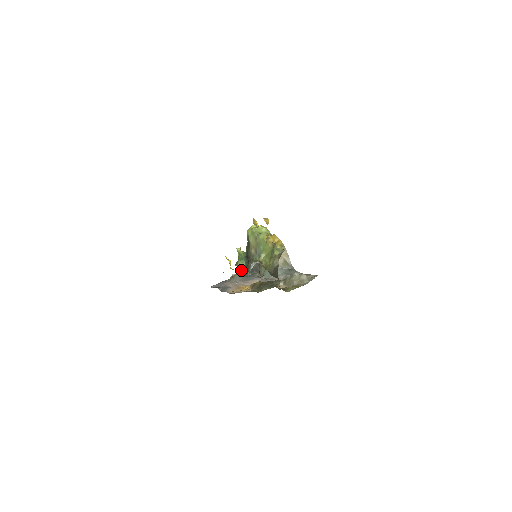
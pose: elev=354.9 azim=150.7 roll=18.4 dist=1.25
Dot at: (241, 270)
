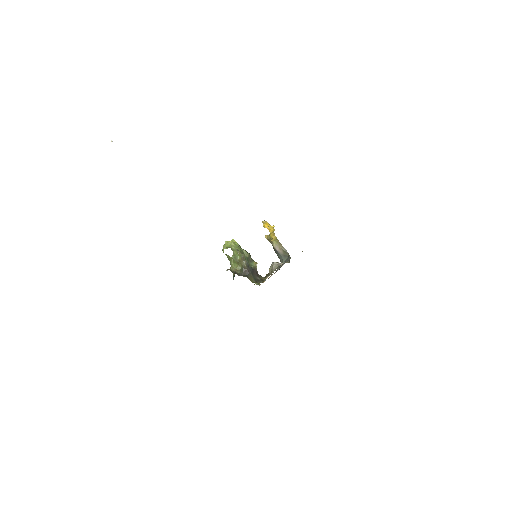
Dot at: (234, 275)
